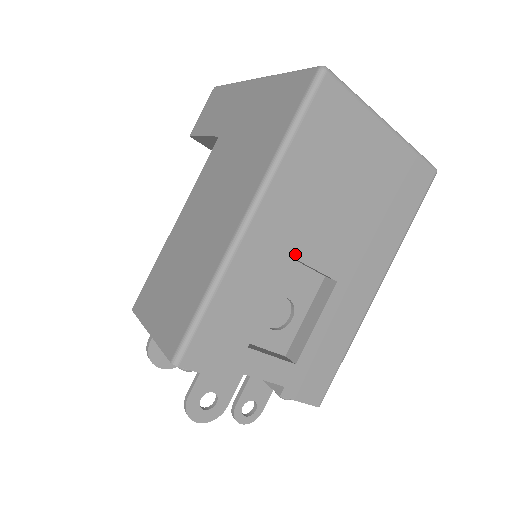
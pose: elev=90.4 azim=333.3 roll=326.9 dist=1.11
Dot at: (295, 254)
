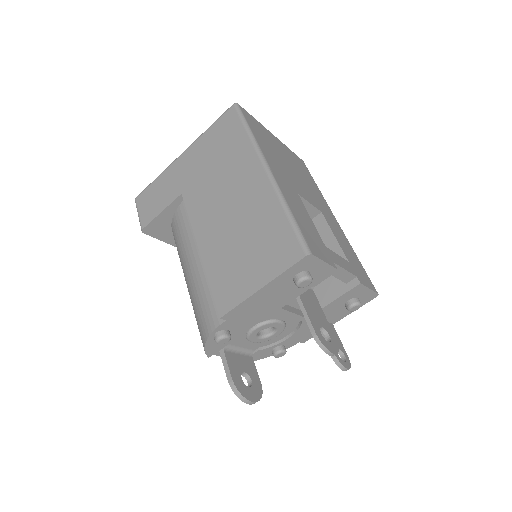
Dot at: (297, 192)
